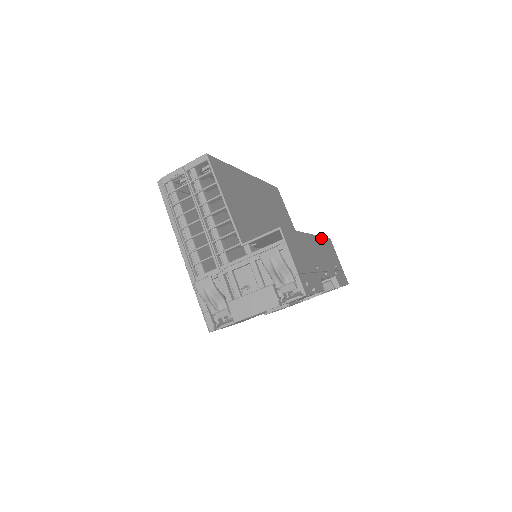
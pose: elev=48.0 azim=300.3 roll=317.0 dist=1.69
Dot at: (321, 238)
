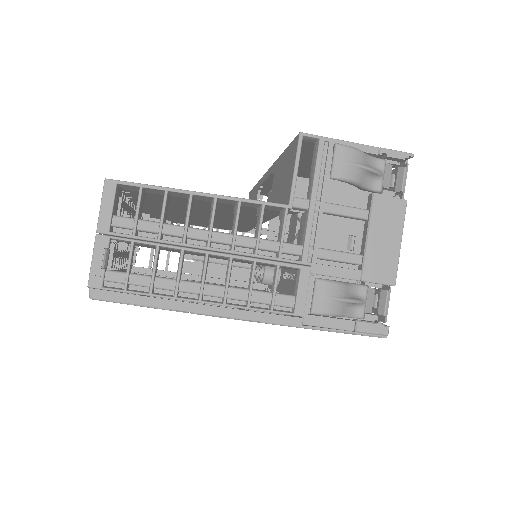
Dot at: occluded
